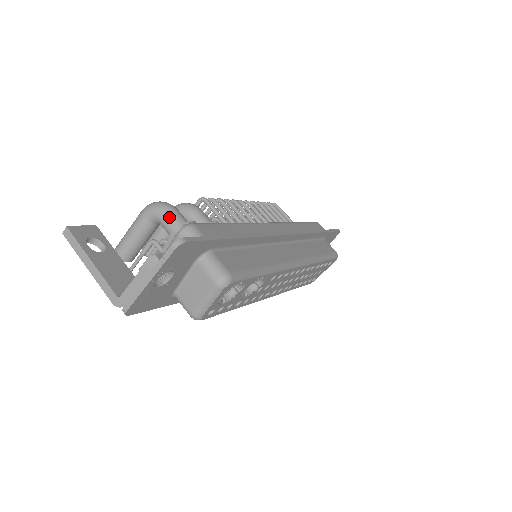
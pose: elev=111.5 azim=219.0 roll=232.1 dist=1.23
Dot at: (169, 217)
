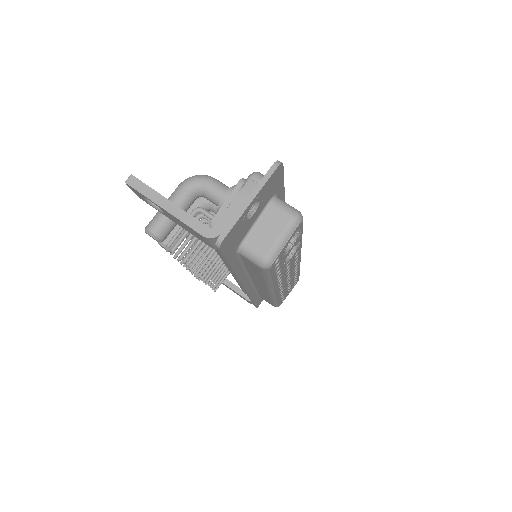
Dot at: (216, 183)
